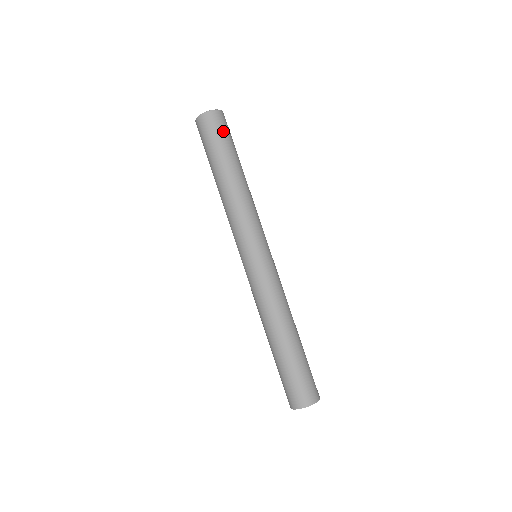
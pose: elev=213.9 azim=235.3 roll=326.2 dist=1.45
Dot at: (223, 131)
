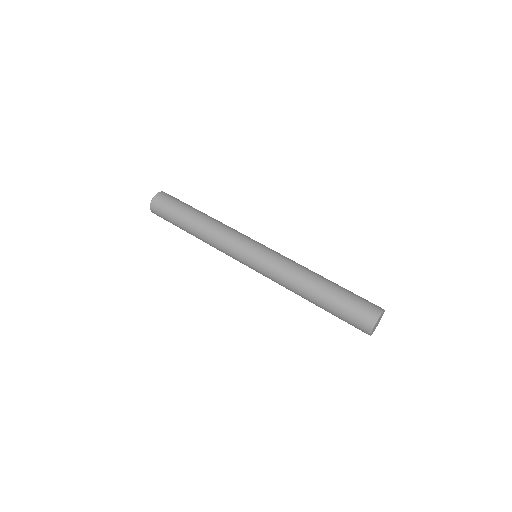
Dot at: (167, 206)
